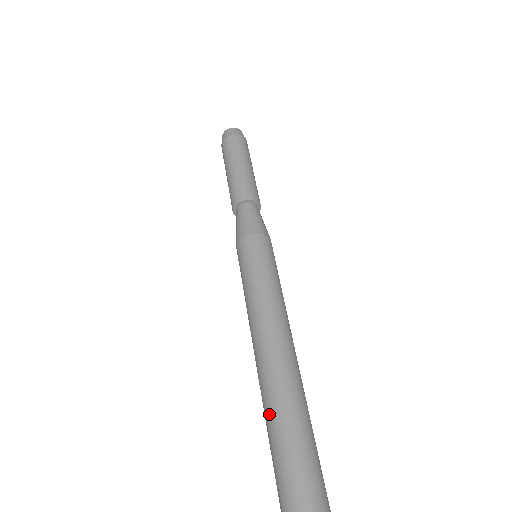
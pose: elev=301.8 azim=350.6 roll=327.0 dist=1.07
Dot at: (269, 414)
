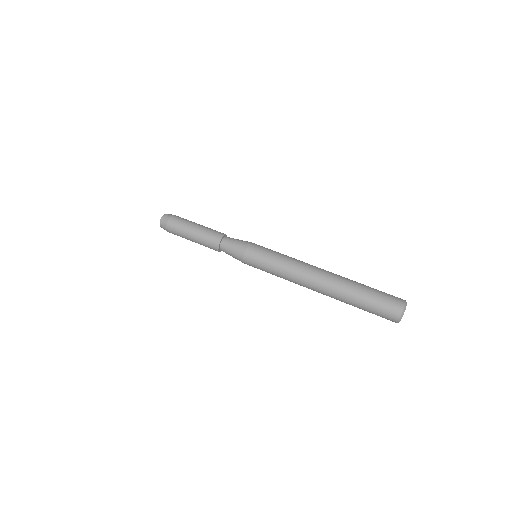
Dot at: (346, 296)
